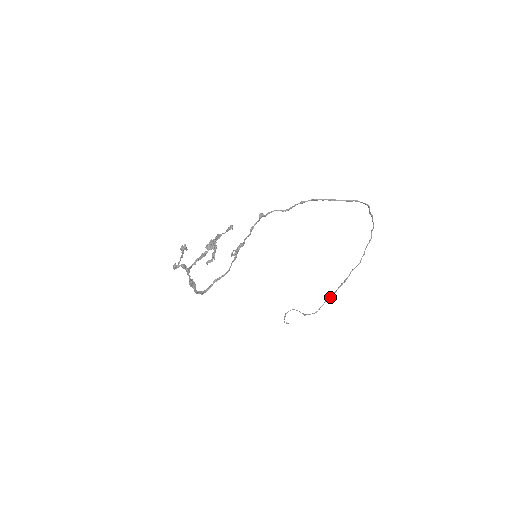
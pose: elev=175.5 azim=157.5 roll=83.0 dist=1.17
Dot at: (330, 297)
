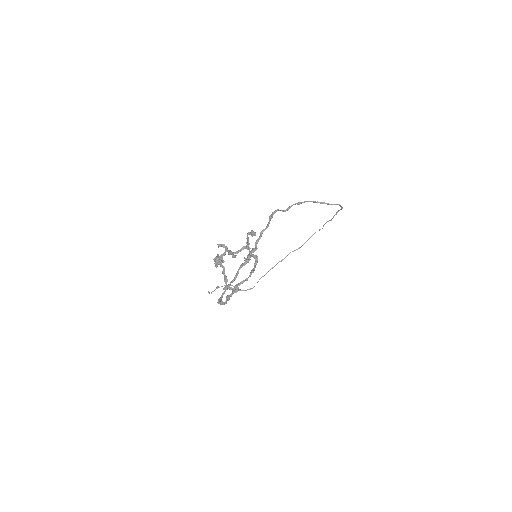
Dot at: (265, 274)
